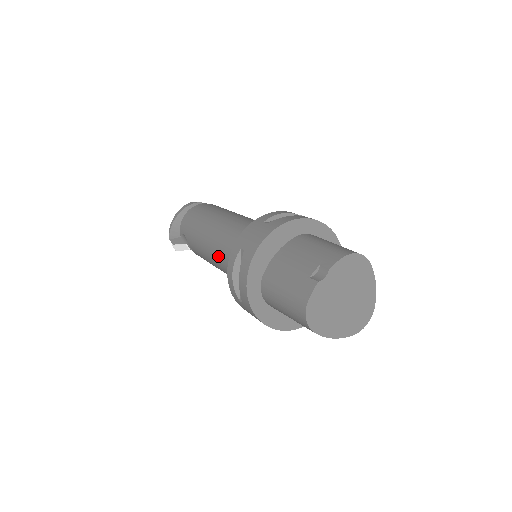
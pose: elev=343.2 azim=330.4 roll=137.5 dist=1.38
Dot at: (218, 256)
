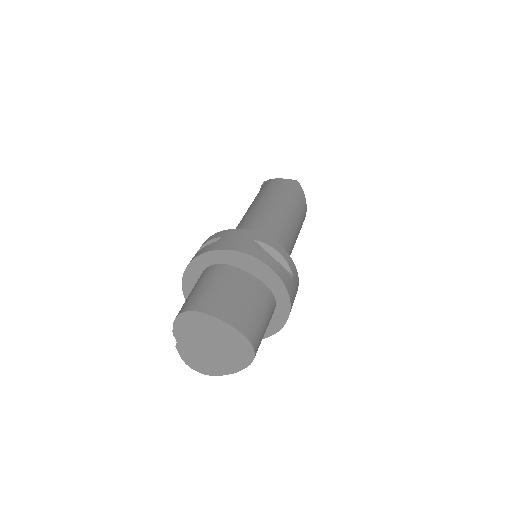
Dot at: occluded
